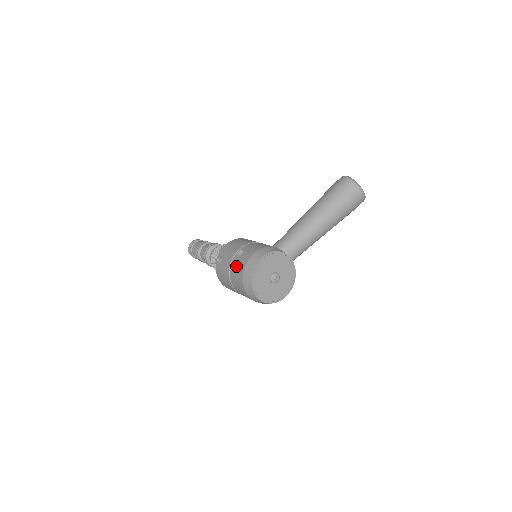
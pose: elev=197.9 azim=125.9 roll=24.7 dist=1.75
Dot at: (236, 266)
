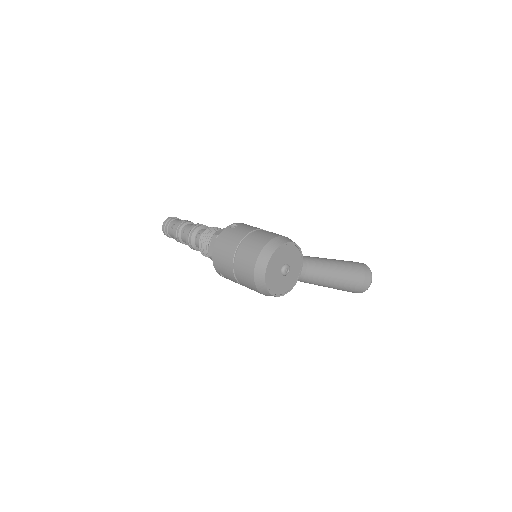
Dot at: (262, 234)
